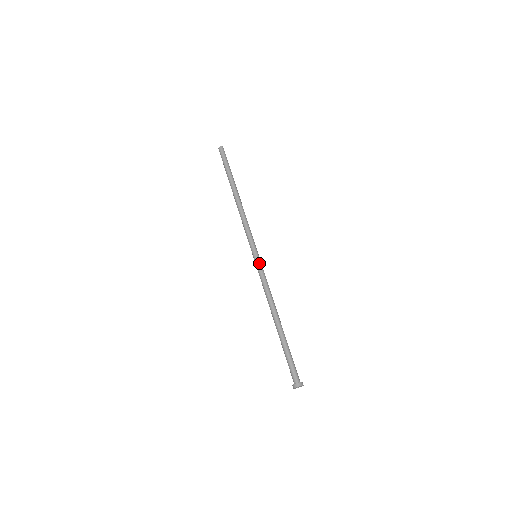
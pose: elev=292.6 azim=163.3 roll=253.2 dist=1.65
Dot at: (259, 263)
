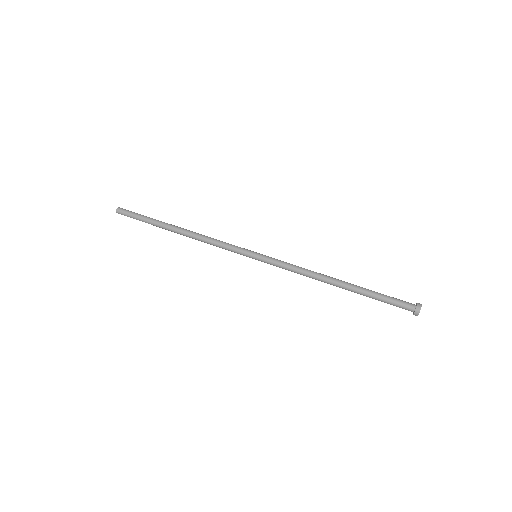
Dot at: (267, 256)
